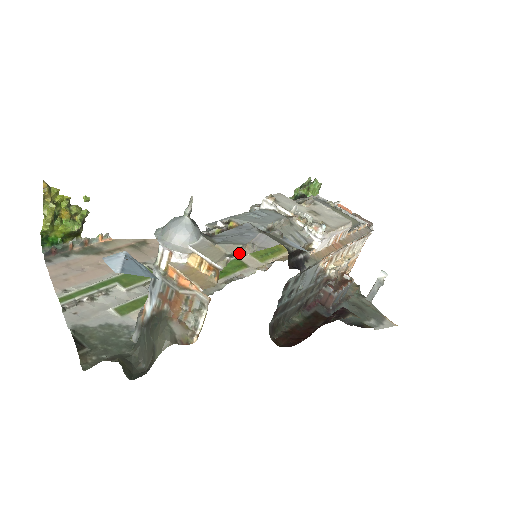
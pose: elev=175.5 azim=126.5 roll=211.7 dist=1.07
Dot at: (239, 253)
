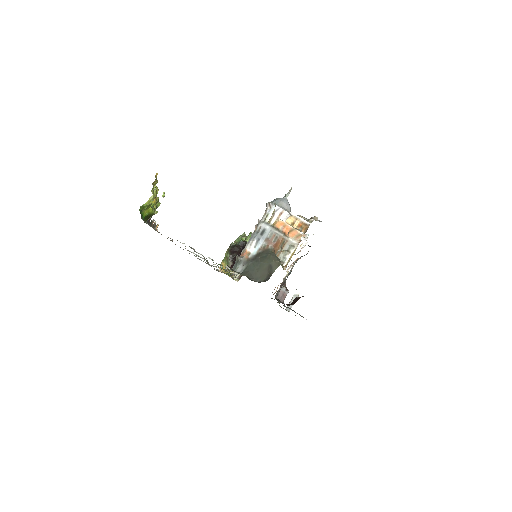
Dot at: (314, 219)
